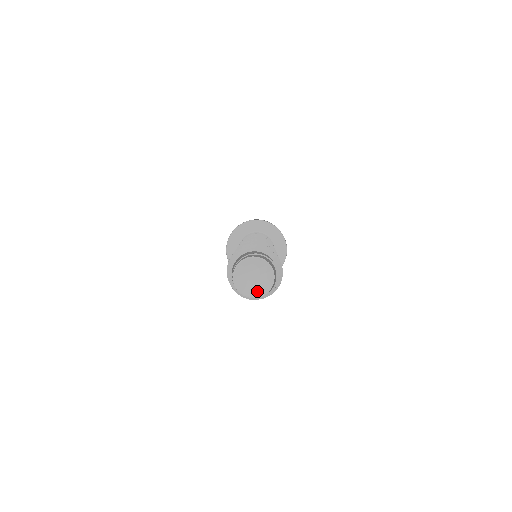
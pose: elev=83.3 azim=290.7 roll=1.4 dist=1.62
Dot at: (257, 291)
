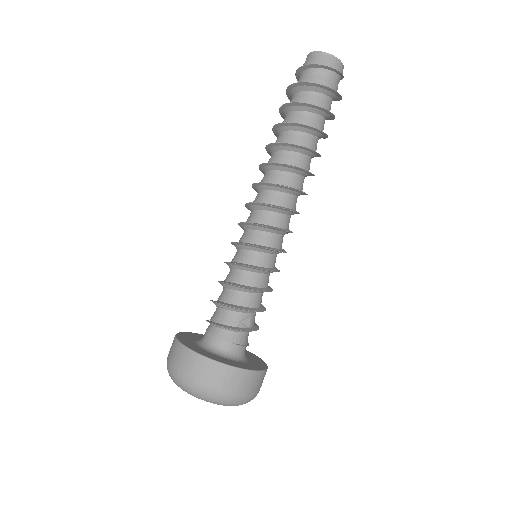
Dot at: (323, 56)
